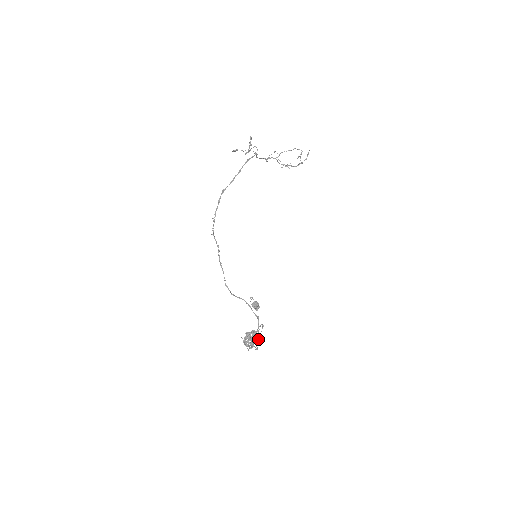
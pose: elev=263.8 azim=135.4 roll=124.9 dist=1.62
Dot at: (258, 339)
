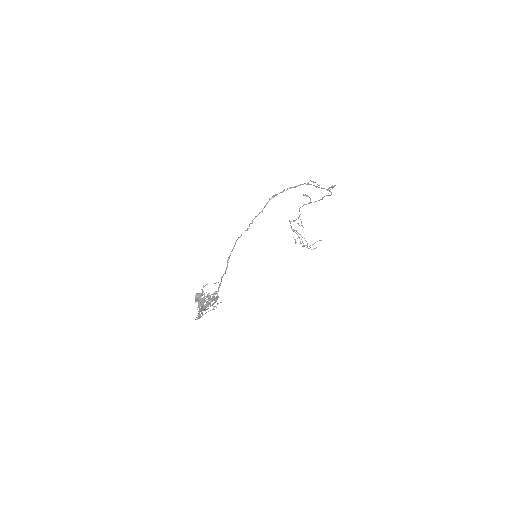
Dot at: occluded
